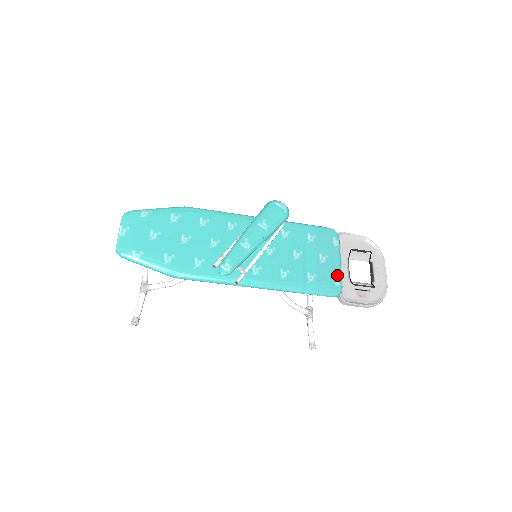
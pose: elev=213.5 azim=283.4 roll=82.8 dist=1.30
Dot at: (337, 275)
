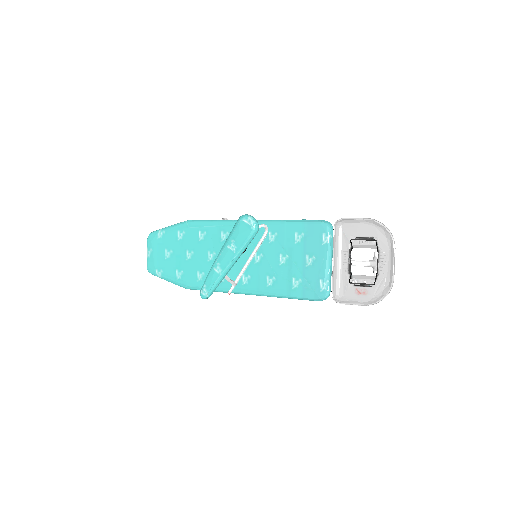
Dot at: (323, 278)
